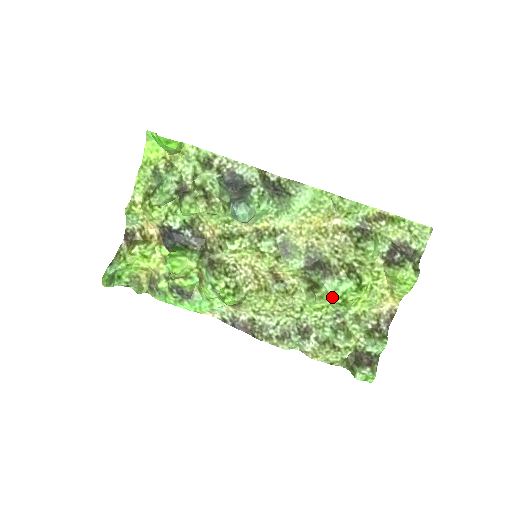
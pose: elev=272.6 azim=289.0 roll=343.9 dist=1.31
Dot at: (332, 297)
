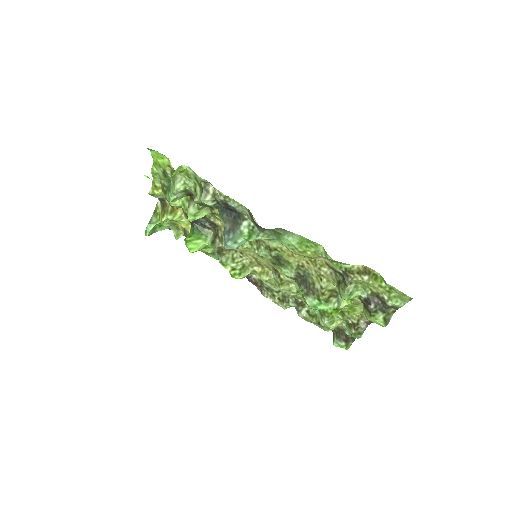
Dot at: (312, 308)
